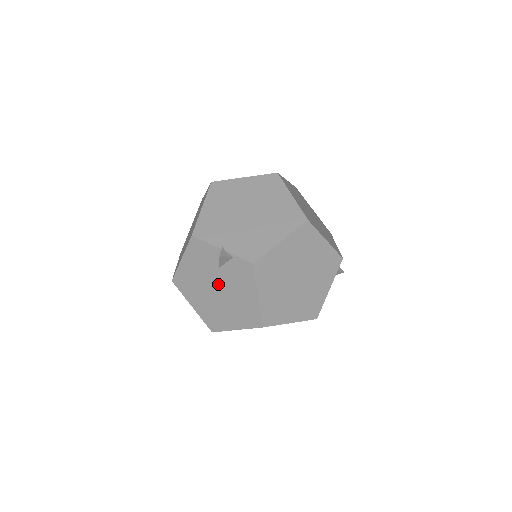
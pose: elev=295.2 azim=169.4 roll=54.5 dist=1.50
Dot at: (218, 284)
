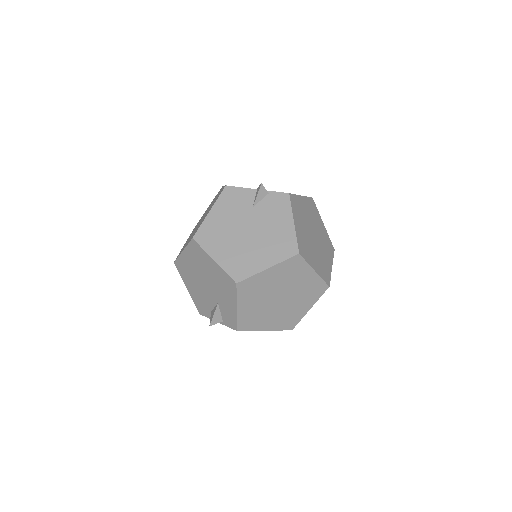
Dot at: (250, 224)
